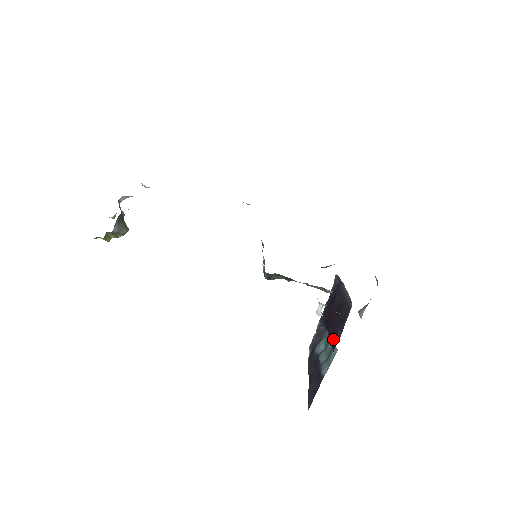
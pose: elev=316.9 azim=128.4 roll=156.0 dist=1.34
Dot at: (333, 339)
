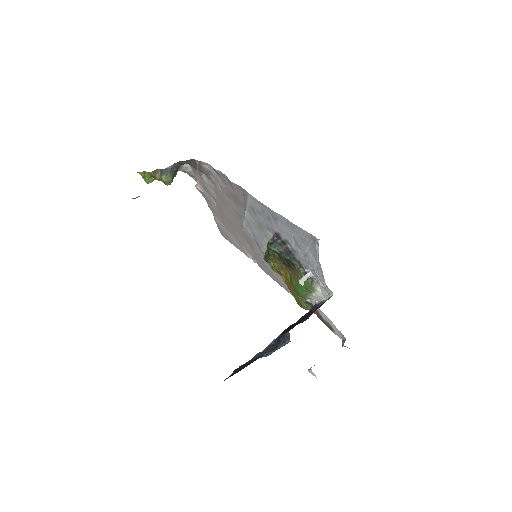
Dot at: occluded
